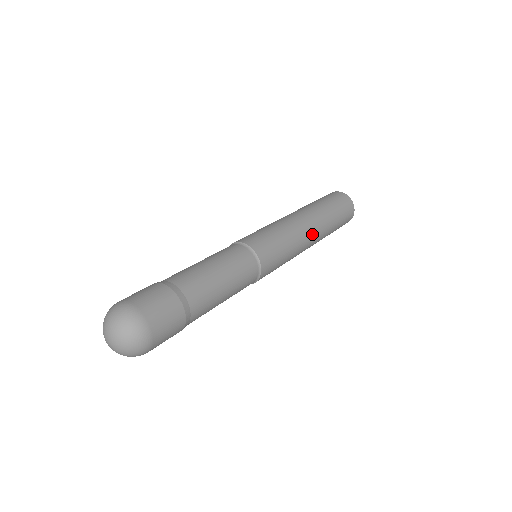
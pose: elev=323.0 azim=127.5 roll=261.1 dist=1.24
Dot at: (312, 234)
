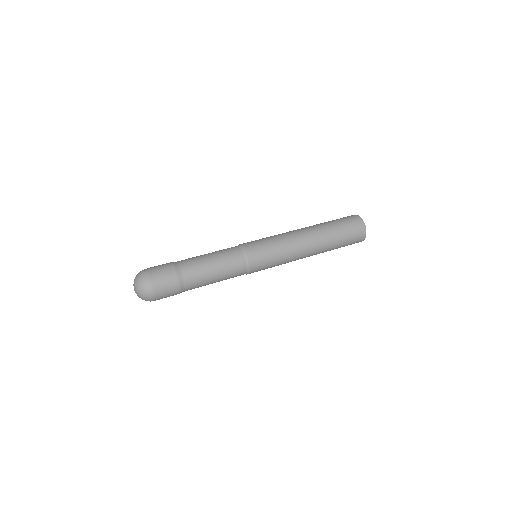
Dot at: (307, 256)
